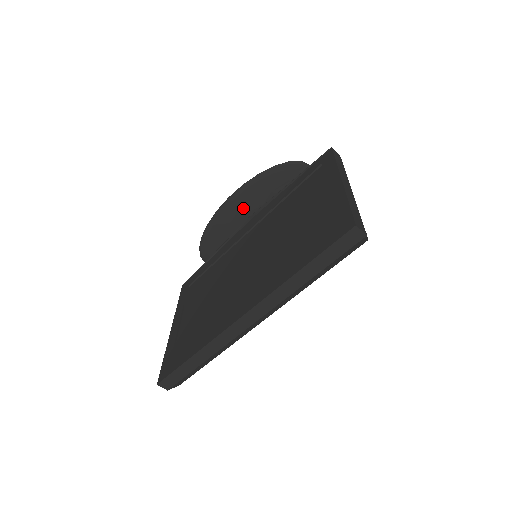
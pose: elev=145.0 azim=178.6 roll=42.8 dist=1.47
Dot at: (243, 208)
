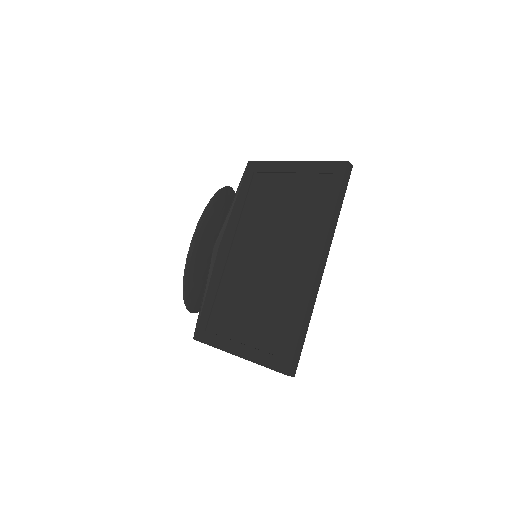
Dot at: (205, 243)
